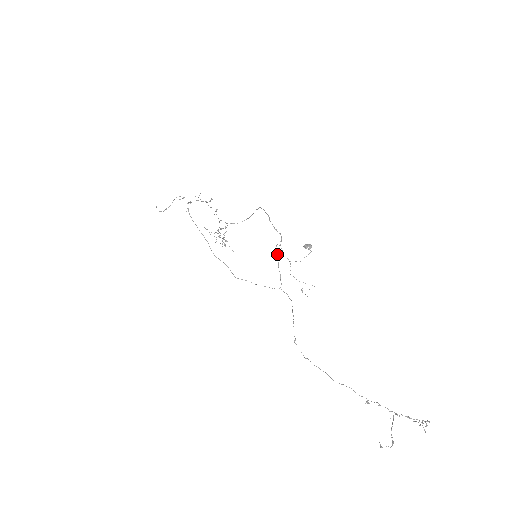
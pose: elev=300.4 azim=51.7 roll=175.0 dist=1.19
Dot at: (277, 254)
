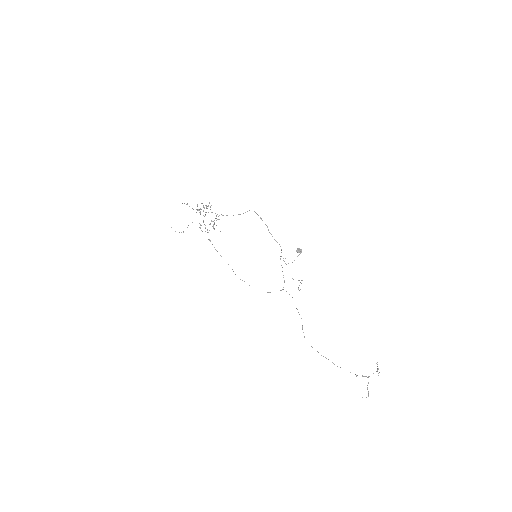
Dot at: occluded
